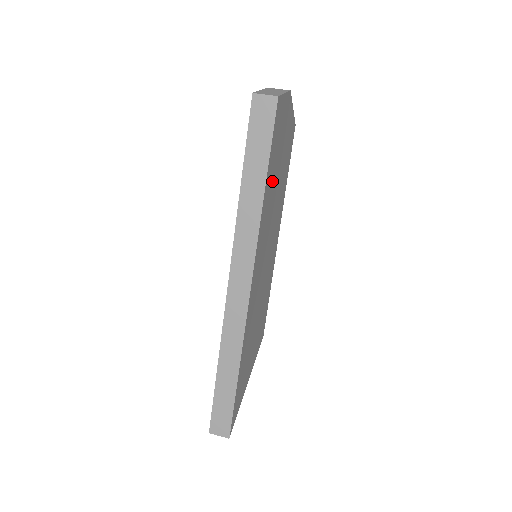
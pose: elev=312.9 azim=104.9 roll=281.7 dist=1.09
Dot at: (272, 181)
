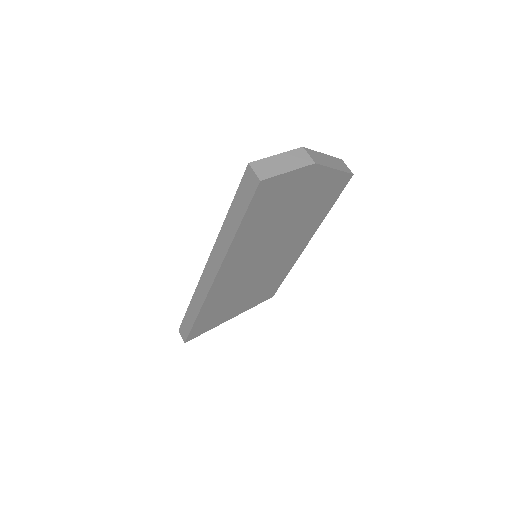
Dot at: (262, 225)
